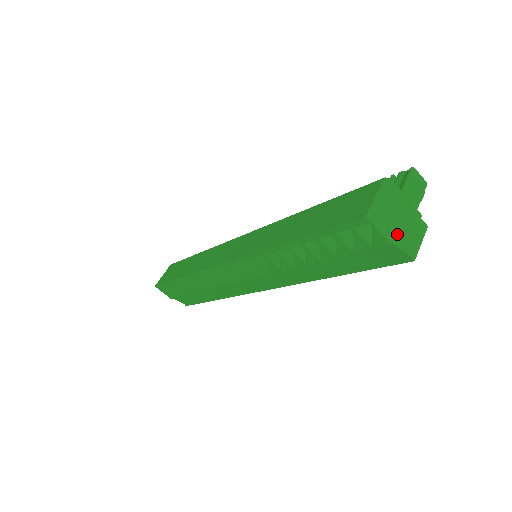
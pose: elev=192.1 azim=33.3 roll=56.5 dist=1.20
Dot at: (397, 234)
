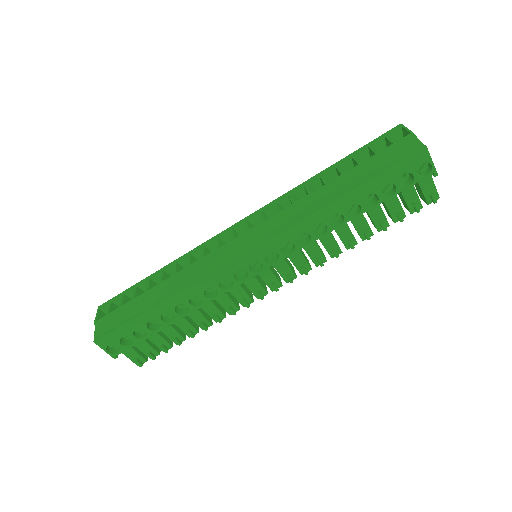
Dot at: occluded
